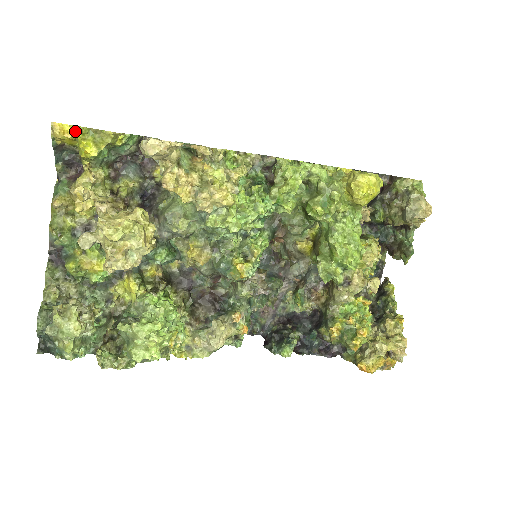
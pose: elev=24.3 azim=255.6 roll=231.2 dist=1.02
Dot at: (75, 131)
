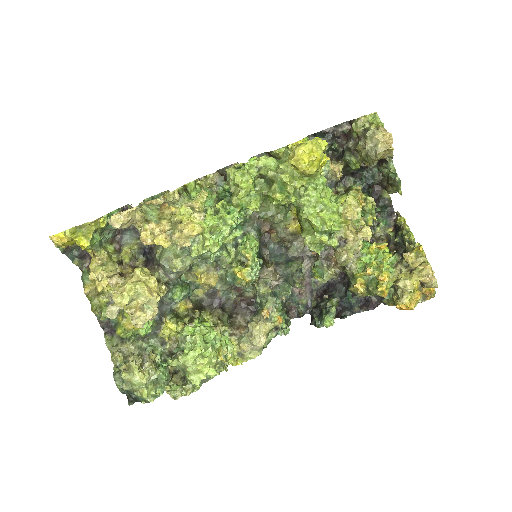
Dot at: (68, 234)
